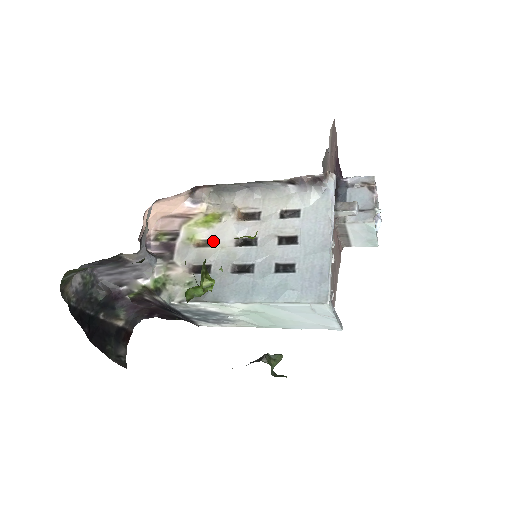
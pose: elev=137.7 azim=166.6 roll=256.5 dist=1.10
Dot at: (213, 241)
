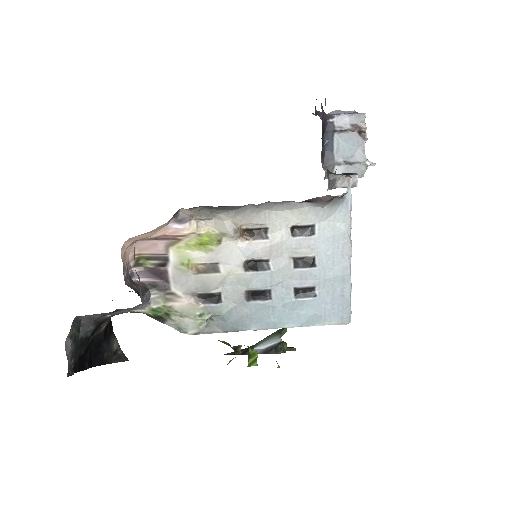
Dot at: (215, 266)
